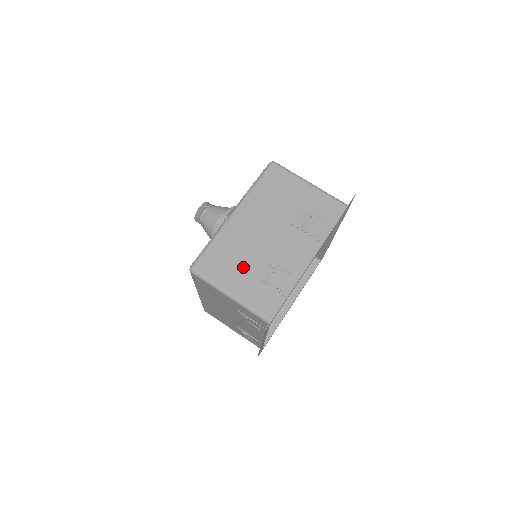
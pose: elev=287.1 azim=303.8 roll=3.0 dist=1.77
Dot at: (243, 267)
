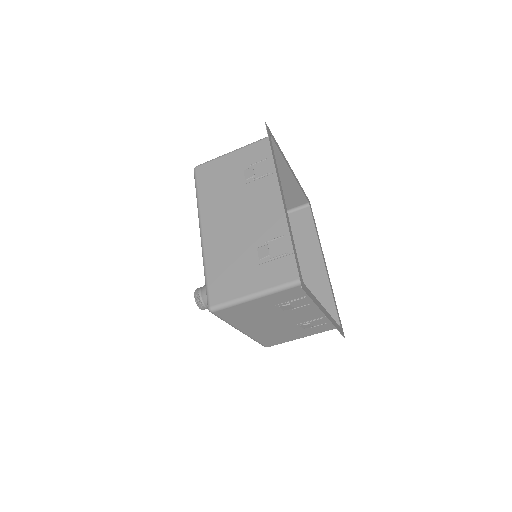
Dot at: (290, 333)
